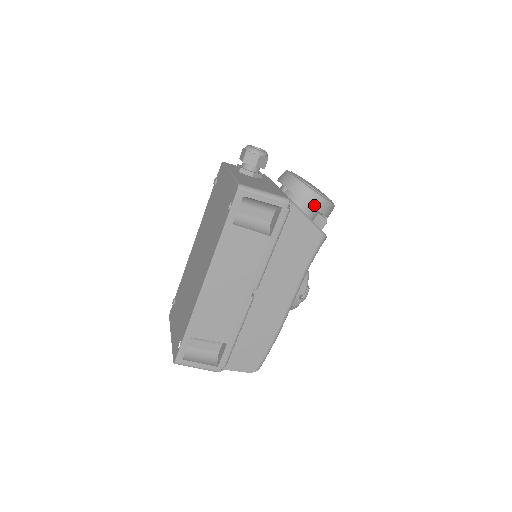
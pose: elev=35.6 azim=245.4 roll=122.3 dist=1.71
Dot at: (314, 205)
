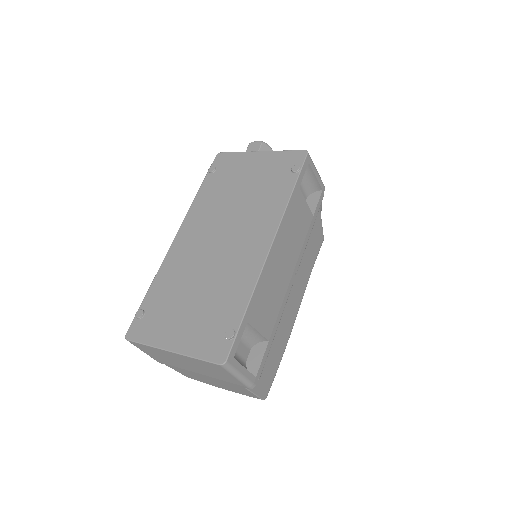
Dot at: occluded
